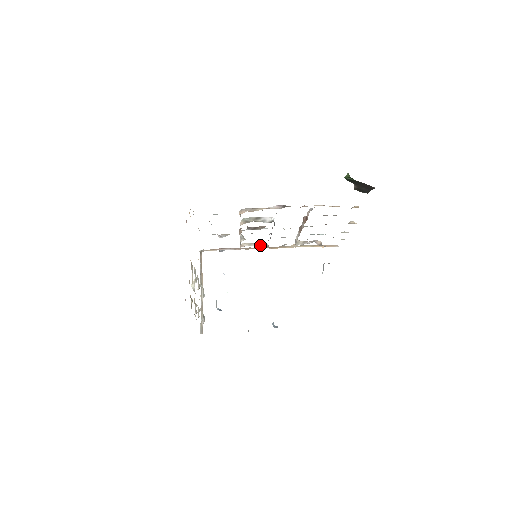
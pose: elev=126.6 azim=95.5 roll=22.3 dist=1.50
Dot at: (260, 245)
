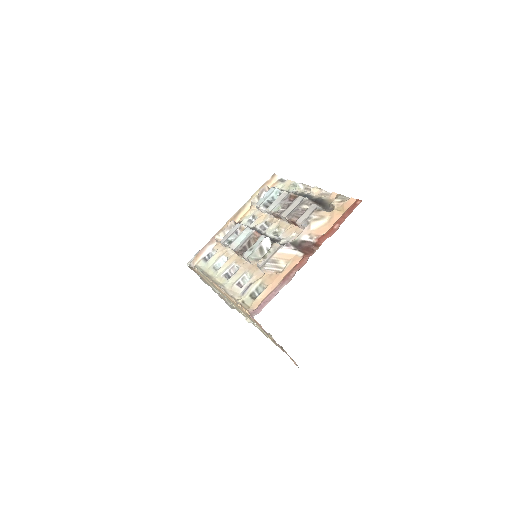
Dot at: occluded
